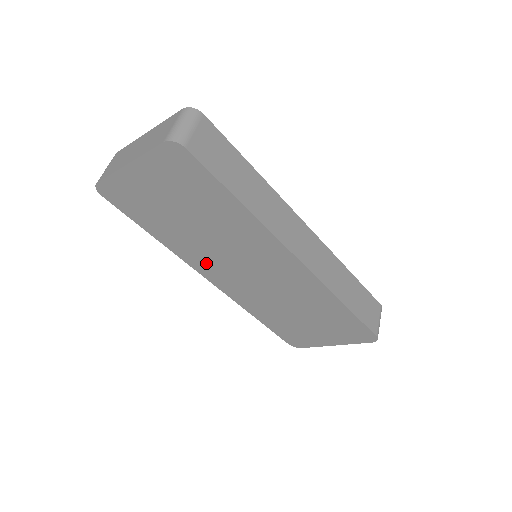
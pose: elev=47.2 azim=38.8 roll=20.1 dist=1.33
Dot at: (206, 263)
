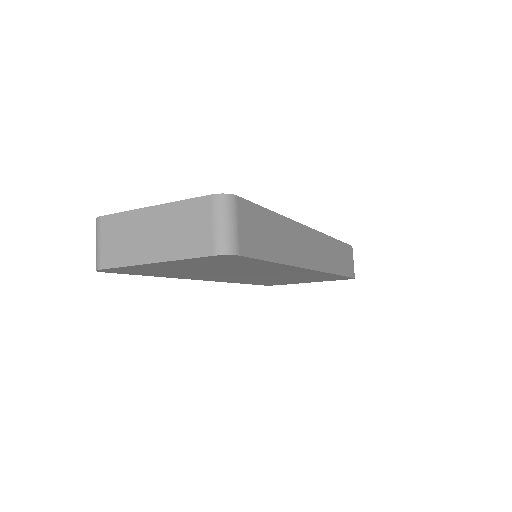
Dot at: (209, 277)
